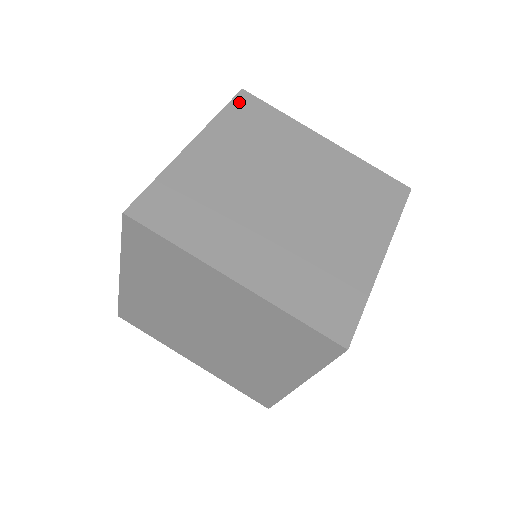
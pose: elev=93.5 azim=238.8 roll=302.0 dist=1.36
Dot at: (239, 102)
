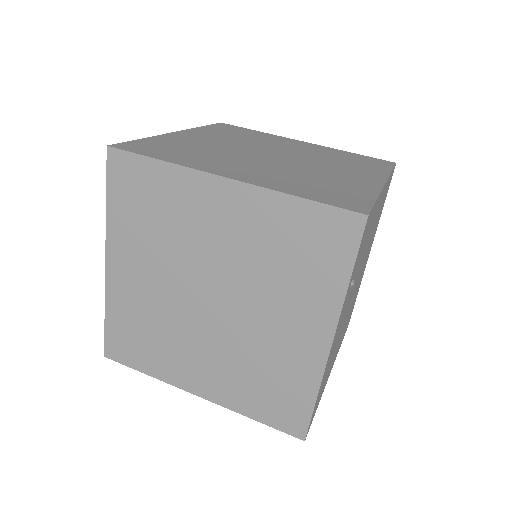
Dot at: (219, 125)
